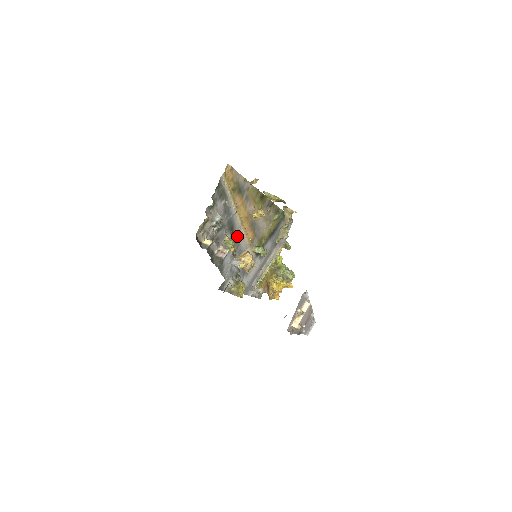
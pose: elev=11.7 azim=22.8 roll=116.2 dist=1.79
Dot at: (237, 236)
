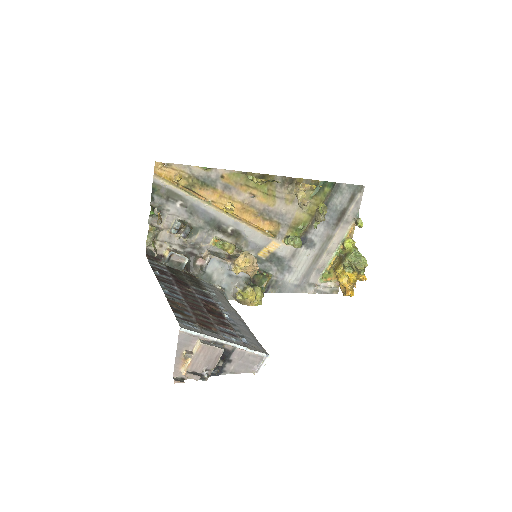
Dot at: (238, 233)
